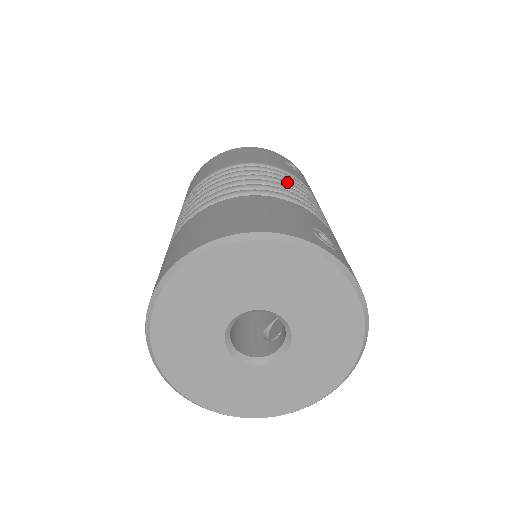
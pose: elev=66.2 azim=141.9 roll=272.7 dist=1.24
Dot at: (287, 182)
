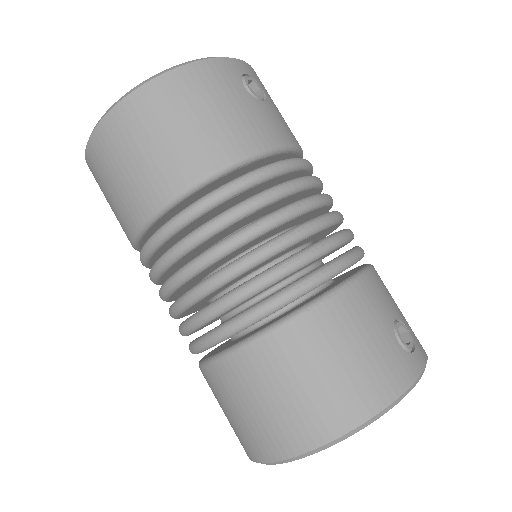
Dot at: (308, 205)
